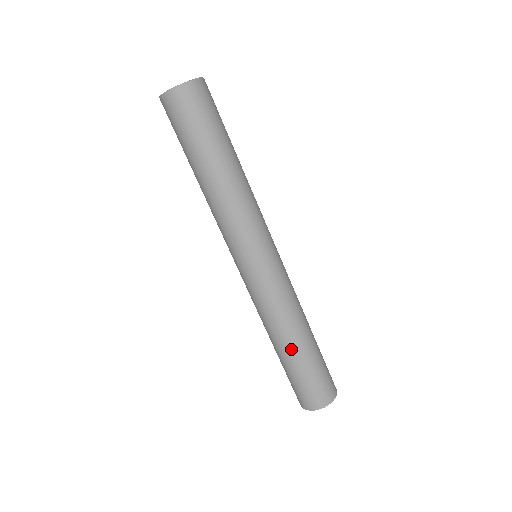
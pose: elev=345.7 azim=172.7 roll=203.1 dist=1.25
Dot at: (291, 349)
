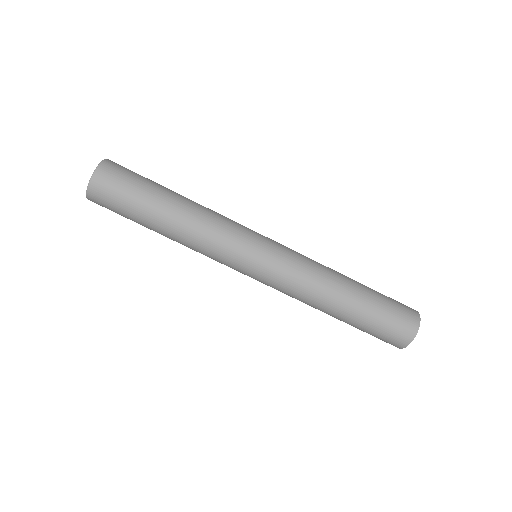
Dot at: (348, 301)
